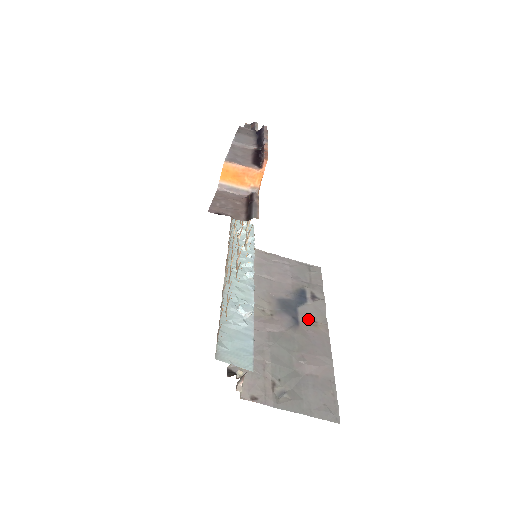
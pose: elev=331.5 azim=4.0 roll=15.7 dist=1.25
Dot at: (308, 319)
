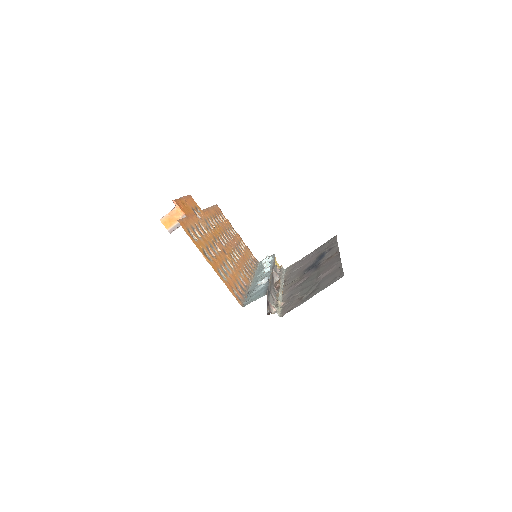
Dot at: (325, 260)
